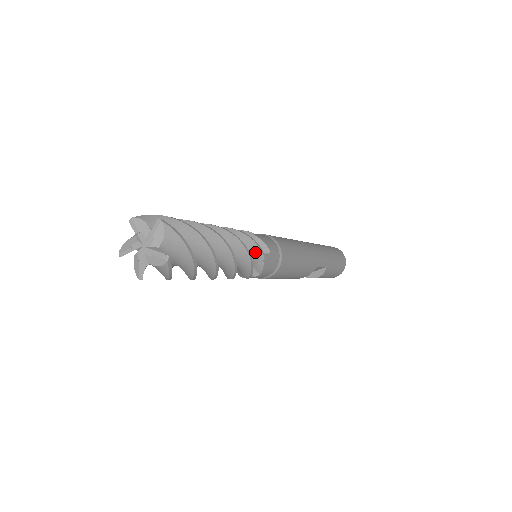
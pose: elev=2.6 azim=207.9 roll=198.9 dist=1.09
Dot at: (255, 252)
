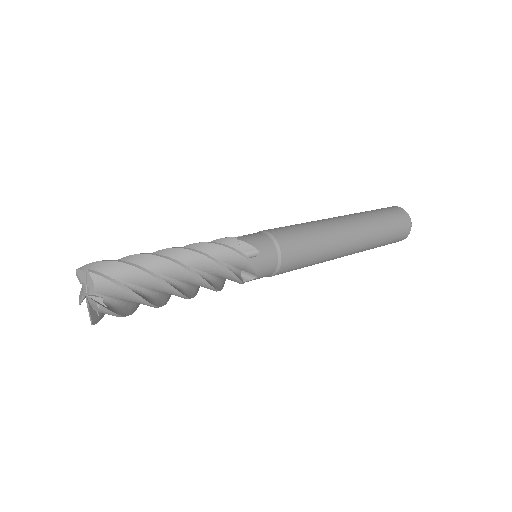
Dot at: occluded
